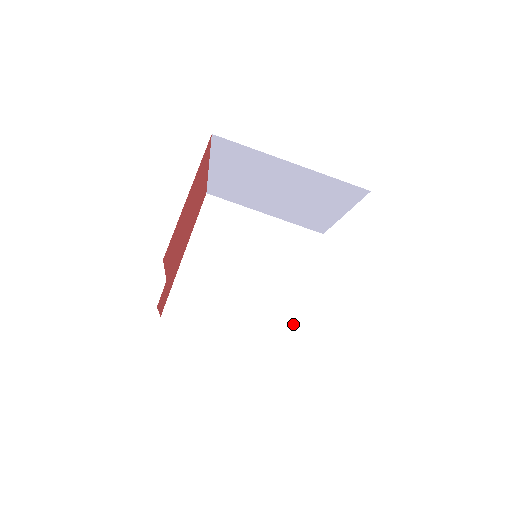
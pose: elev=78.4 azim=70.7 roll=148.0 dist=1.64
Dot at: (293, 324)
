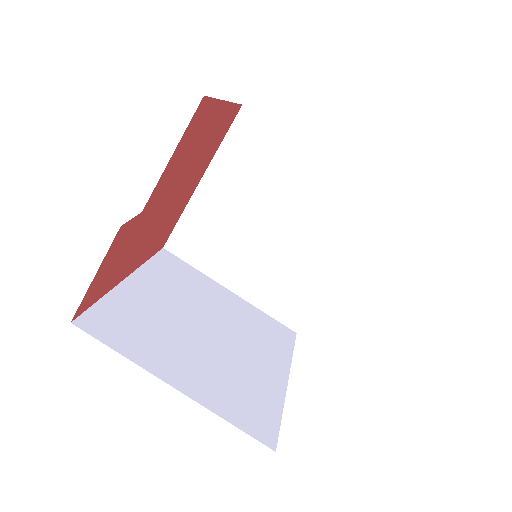
Dot at: (277, 408)
